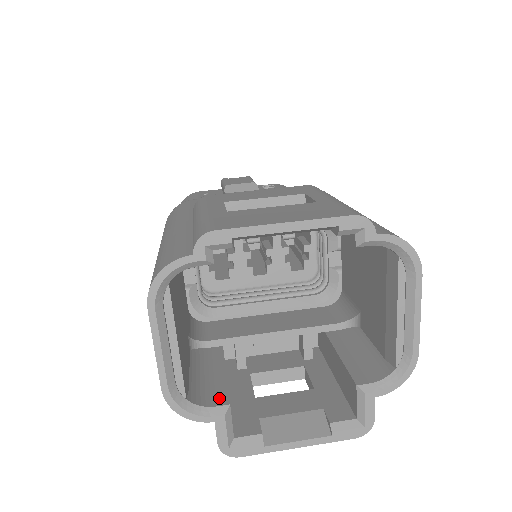
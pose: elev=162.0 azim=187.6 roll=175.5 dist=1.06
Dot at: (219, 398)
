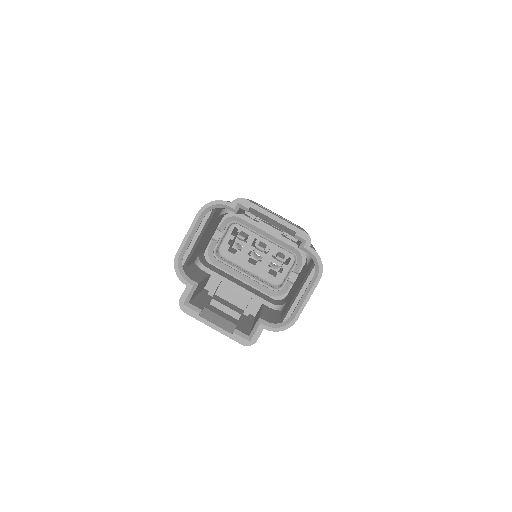
Dot at: (195, 280)
